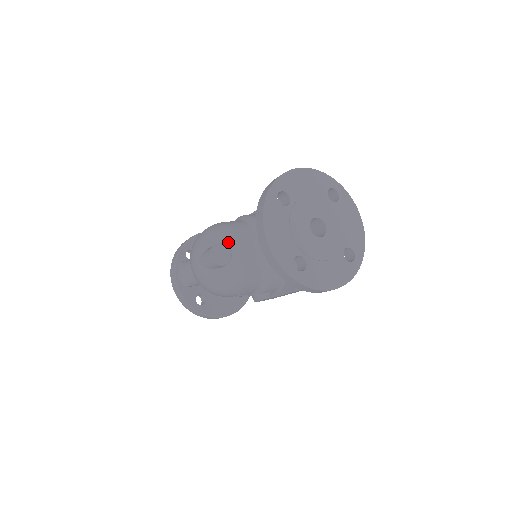
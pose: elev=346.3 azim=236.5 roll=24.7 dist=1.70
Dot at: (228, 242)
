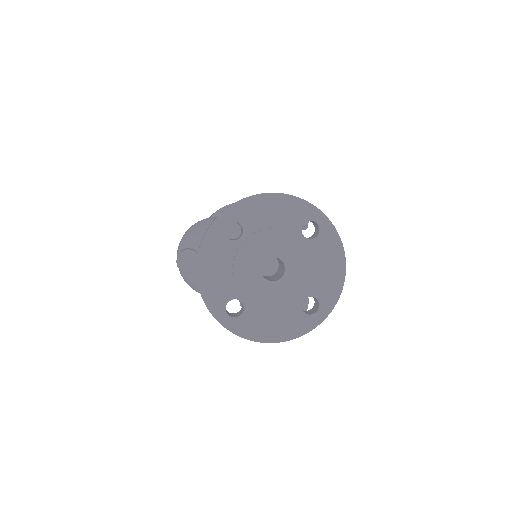
Dot at: occluded
